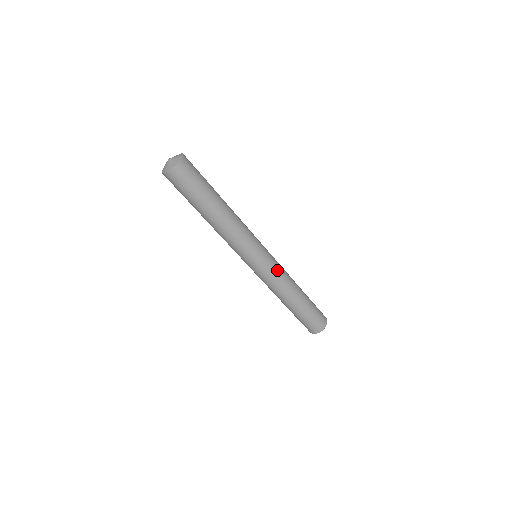
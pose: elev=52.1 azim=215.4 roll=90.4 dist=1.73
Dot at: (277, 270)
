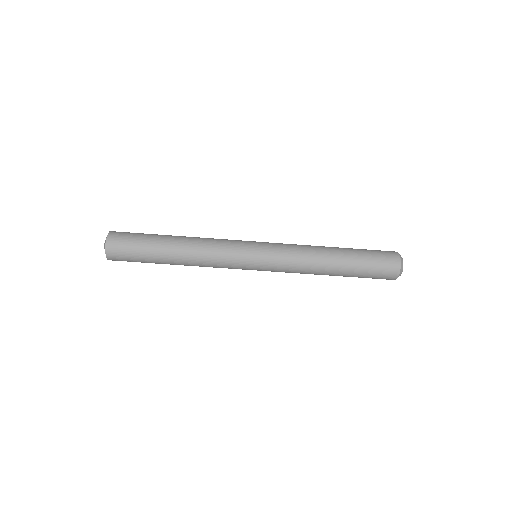
Dot at: (284, 257)
